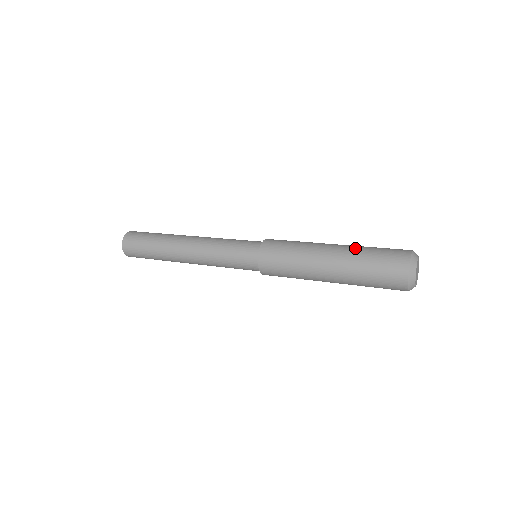
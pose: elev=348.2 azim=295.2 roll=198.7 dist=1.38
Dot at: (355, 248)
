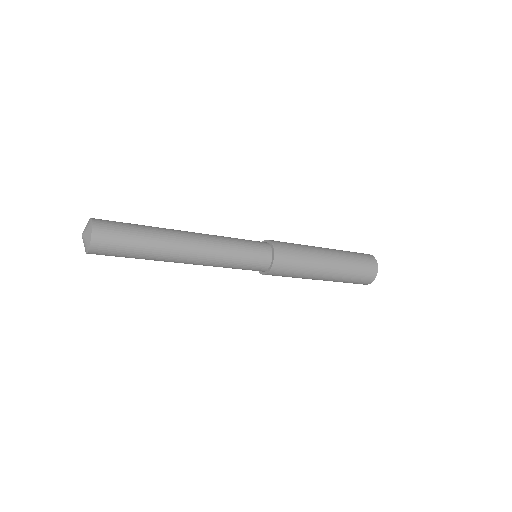
Dot at: (338, 250)
